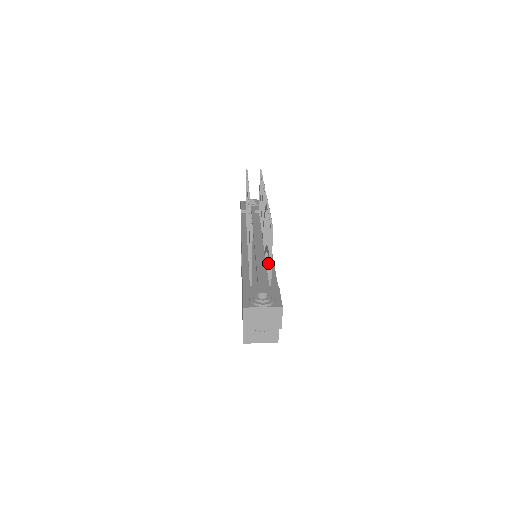
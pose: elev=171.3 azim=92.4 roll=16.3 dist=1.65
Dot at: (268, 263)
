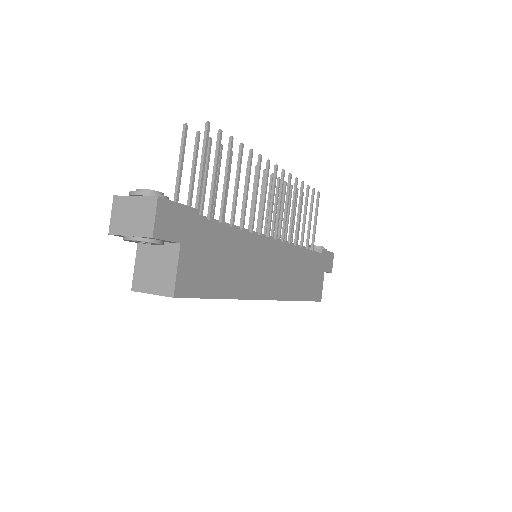
Dot at: (210, 196)
